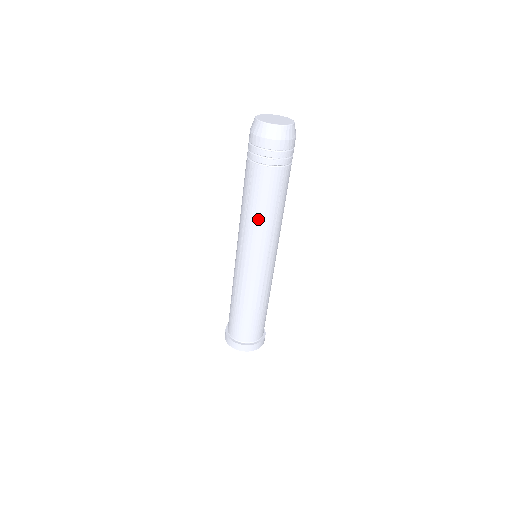
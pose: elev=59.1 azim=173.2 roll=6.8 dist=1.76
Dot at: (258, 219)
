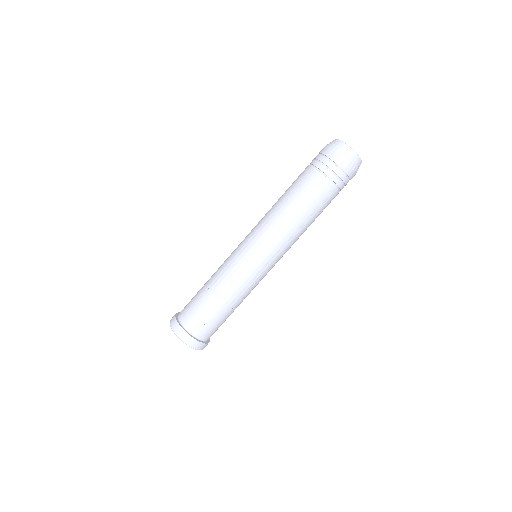
Dot at: (276, 205)
